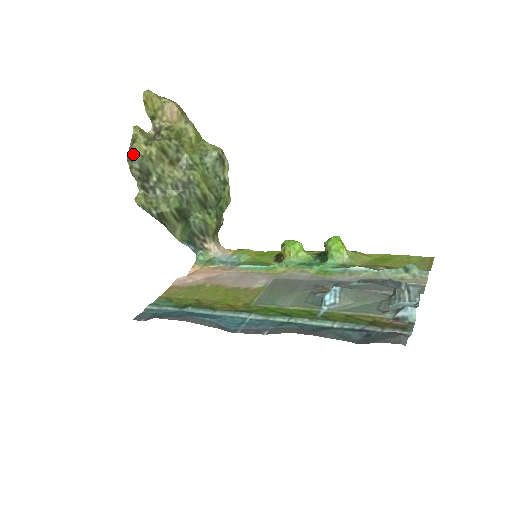
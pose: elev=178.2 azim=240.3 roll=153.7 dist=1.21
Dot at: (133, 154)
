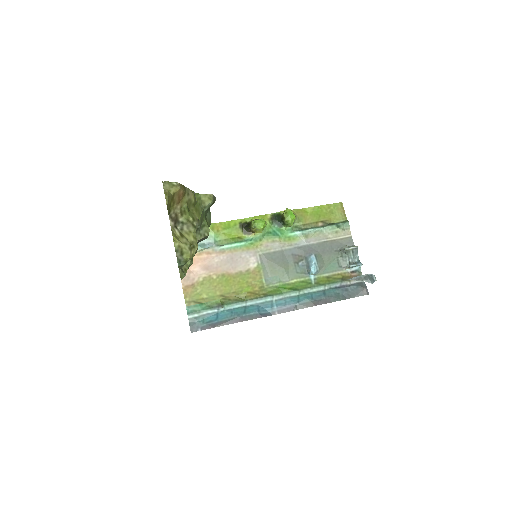
Dot at: occluded
